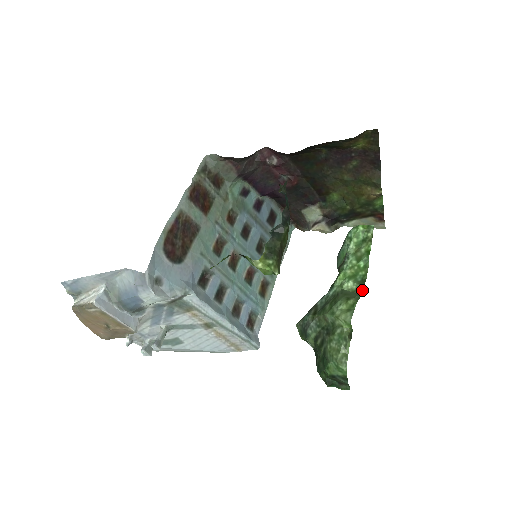
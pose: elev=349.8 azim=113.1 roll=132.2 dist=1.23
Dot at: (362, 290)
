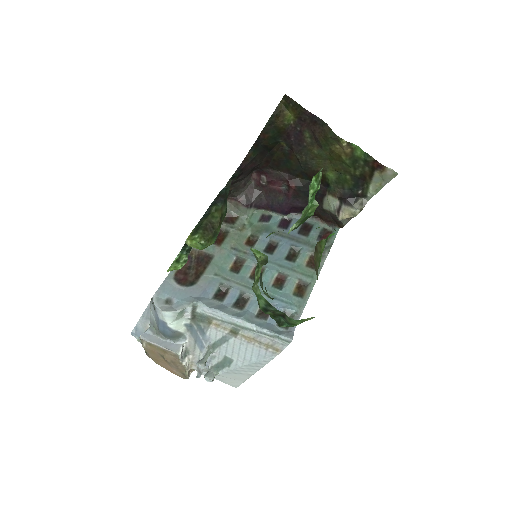
Dot at: (300, 224)
